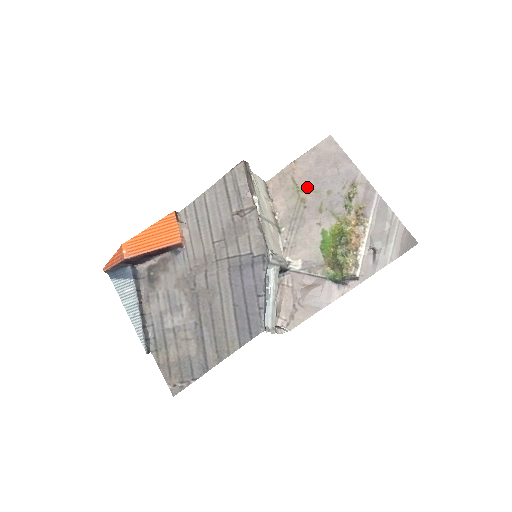
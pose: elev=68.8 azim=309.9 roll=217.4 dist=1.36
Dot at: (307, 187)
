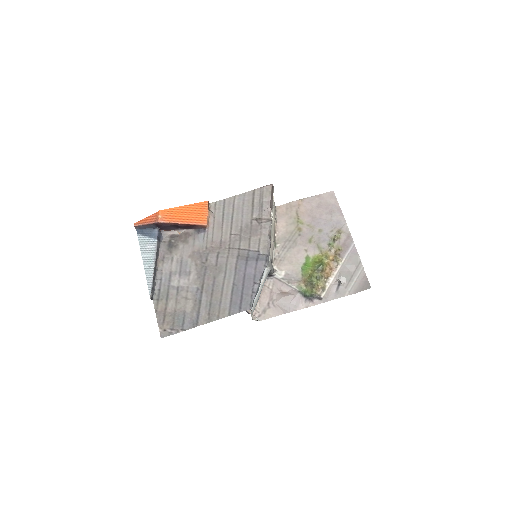
Dot at: (305, 221)
